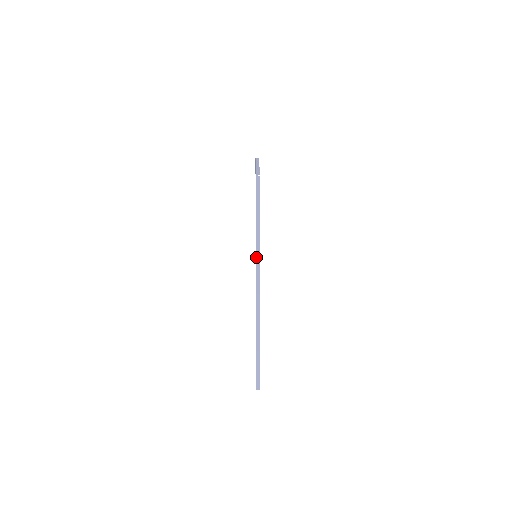
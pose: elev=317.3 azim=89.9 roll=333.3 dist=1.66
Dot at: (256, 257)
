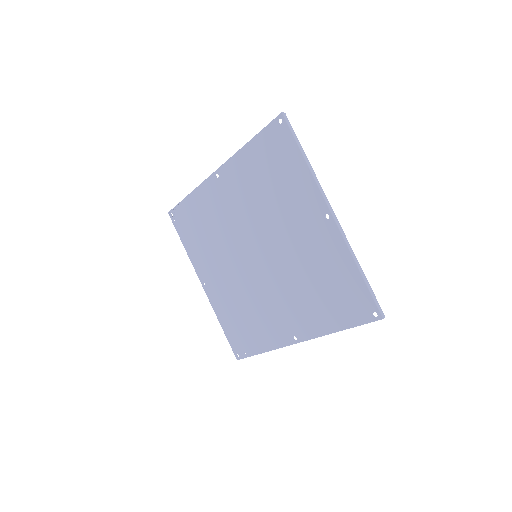
Dot at: (317, 183)
